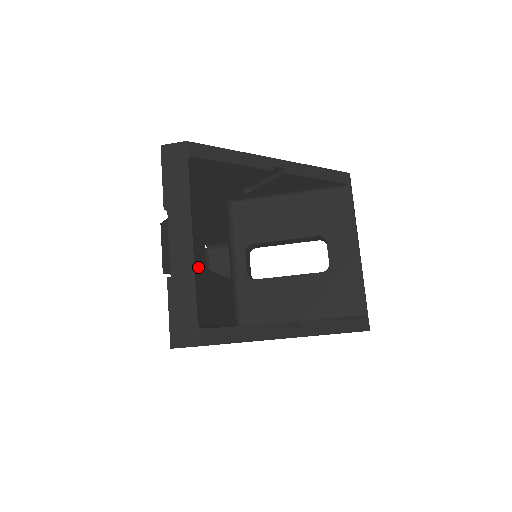
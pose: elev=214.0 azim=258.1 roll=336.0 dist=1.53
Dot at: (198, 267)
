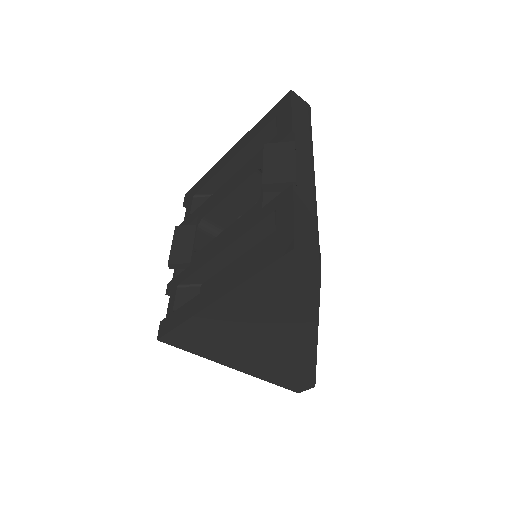
Dot at: occluded
